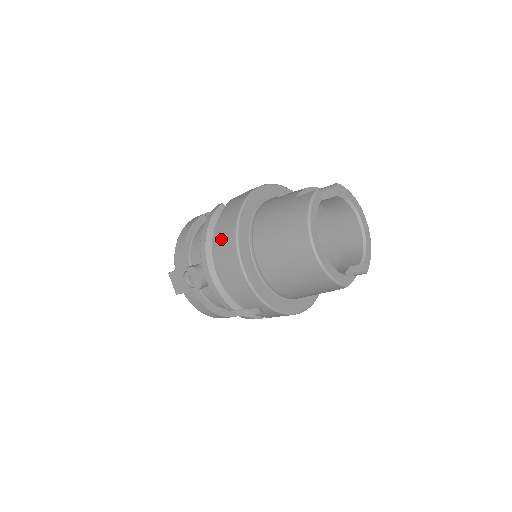
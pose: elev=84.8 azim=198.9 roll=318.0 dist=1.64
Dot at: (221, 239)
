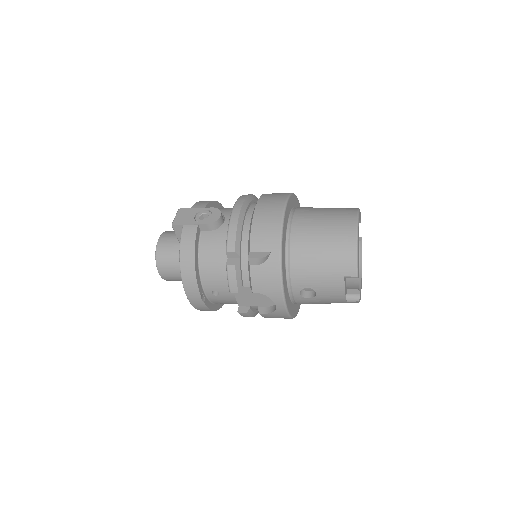
Dot at: (270, 195)
